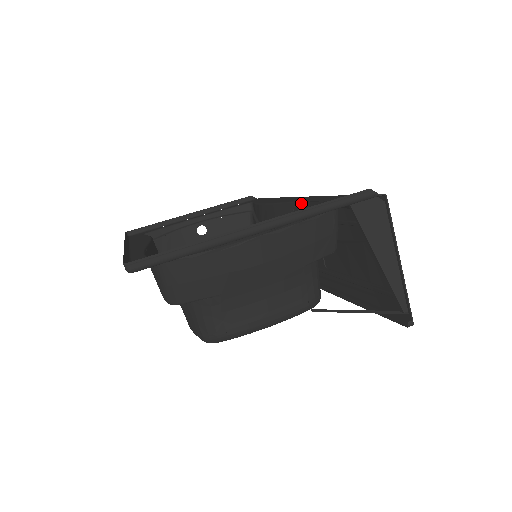
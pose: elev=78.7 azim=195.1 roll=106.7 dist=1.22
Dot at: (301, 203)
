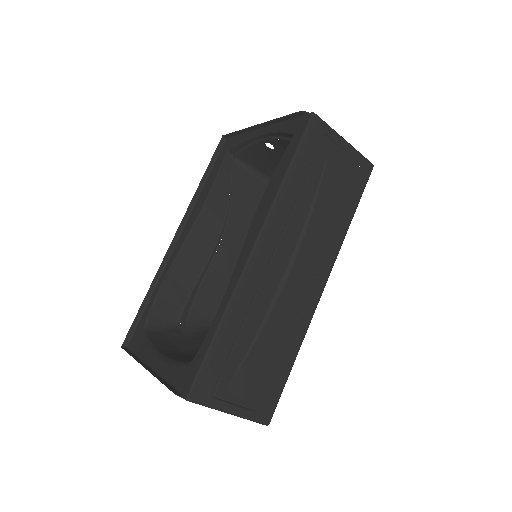
Dot at: (232, 279)
